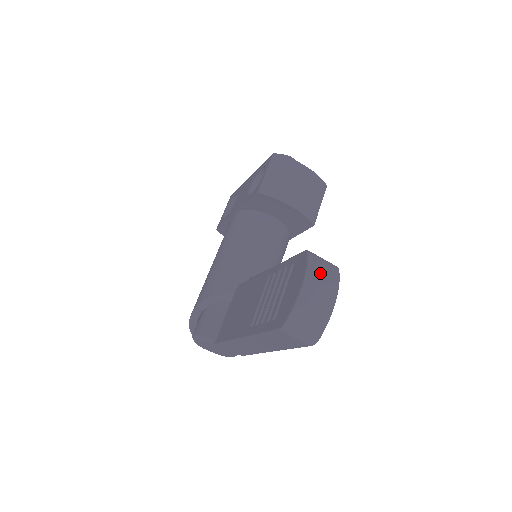
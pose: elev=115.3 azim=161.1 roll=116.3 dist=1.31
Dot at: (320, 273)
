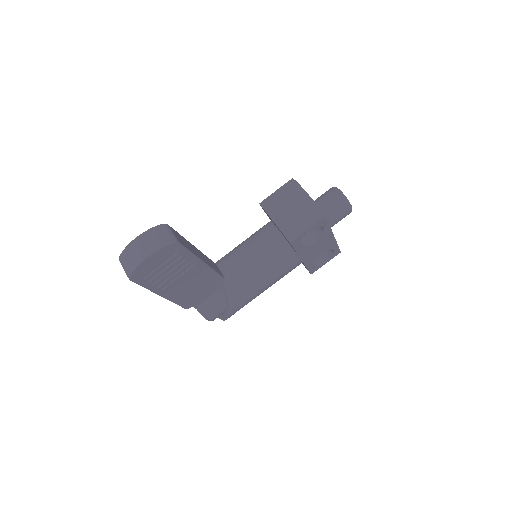
Dot at: (153, 237)
